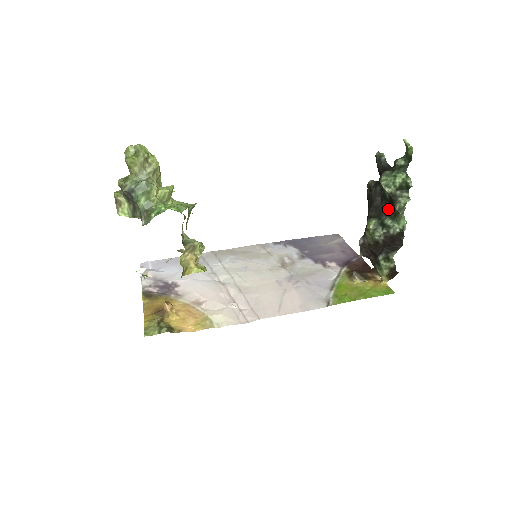
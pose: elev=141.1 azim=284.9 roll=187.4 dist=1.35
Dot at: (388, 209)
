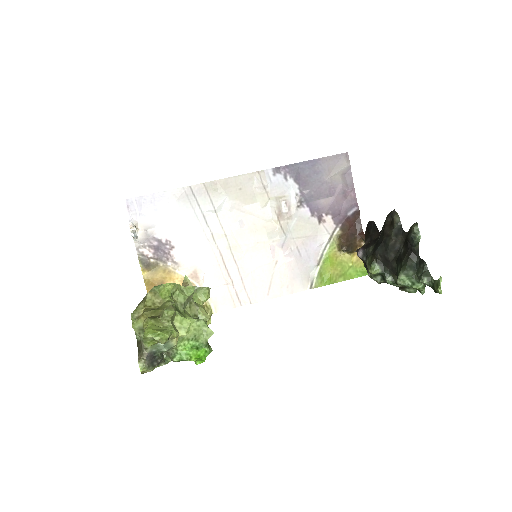
Dot at: (395, 272)
